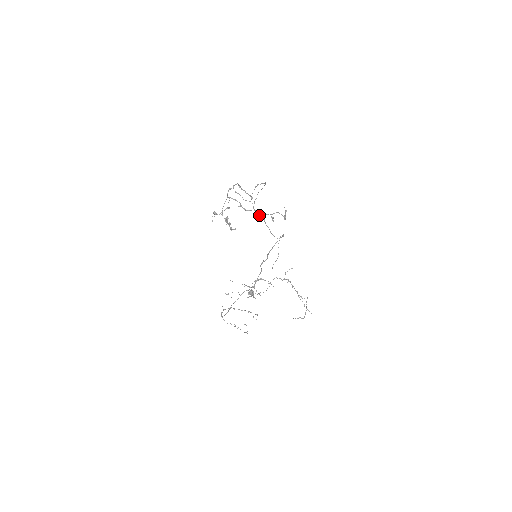
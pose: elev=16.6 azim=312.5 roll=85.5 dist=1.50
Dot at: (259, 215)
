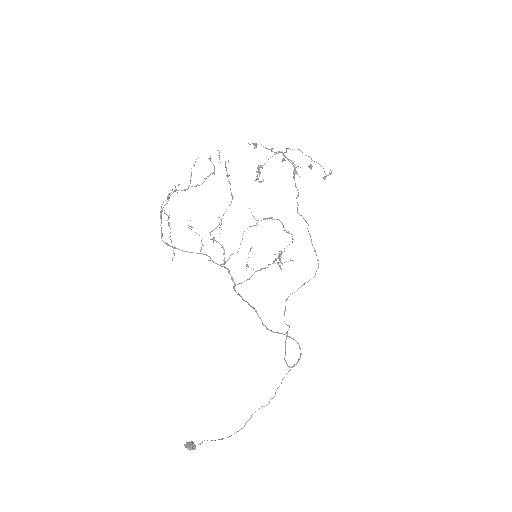
Dot at: (297, 173)
